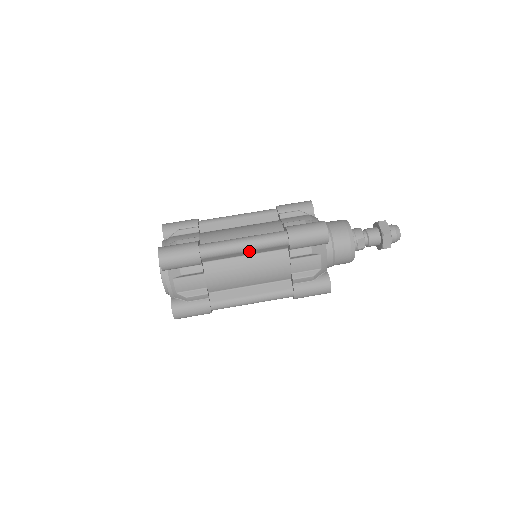
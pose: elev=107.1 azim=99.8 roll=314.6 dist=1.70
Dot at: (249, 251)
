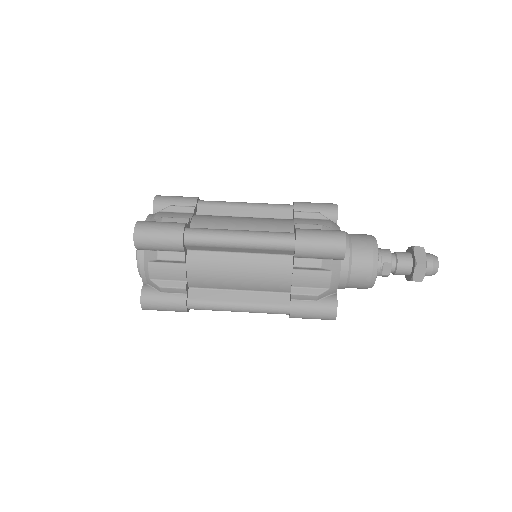
Dot at: (244, 248)
